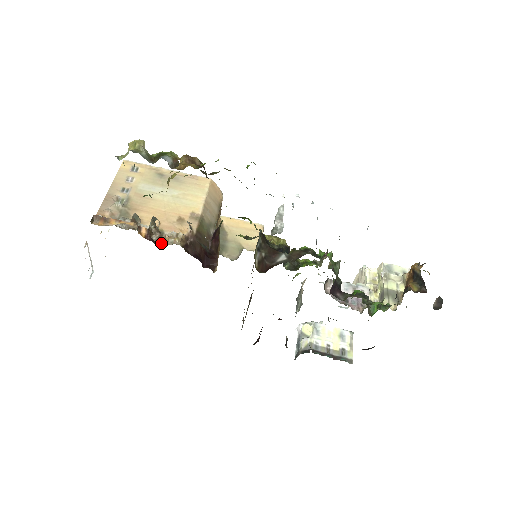
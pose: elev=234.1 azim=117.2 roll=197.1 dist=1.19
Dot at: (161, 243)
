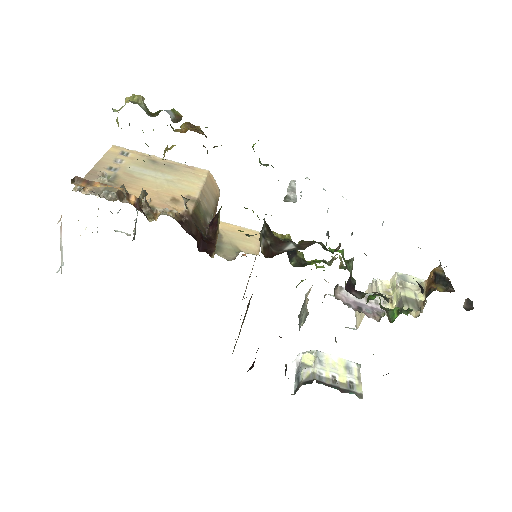
Dot at: (152, 217)
